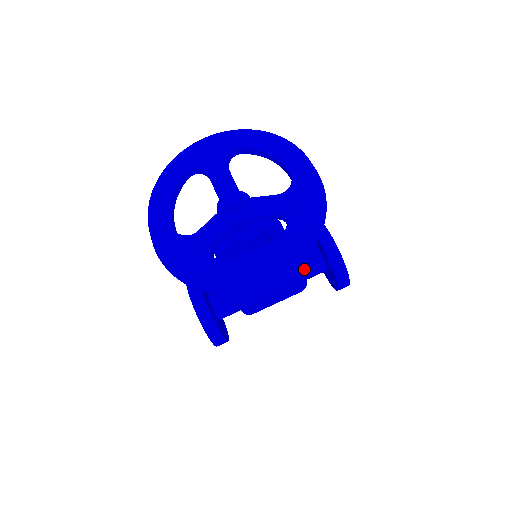
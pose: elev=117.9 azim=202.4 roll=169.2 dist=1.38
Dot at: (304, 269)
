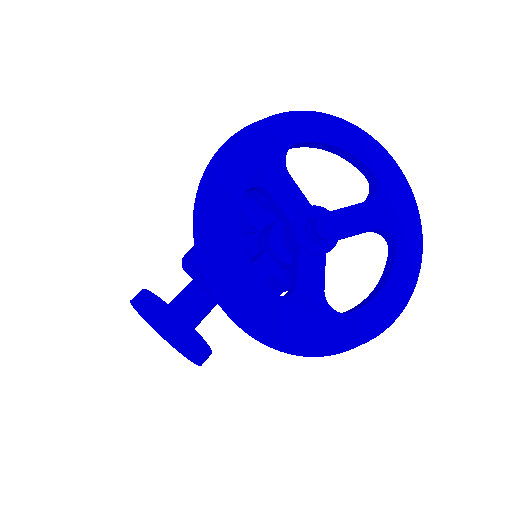
Dot at: occluded
